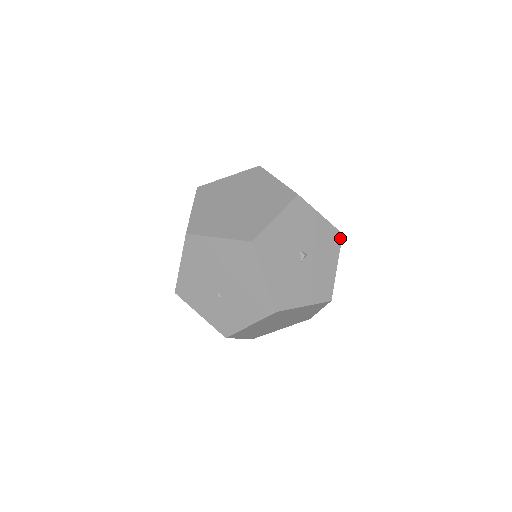
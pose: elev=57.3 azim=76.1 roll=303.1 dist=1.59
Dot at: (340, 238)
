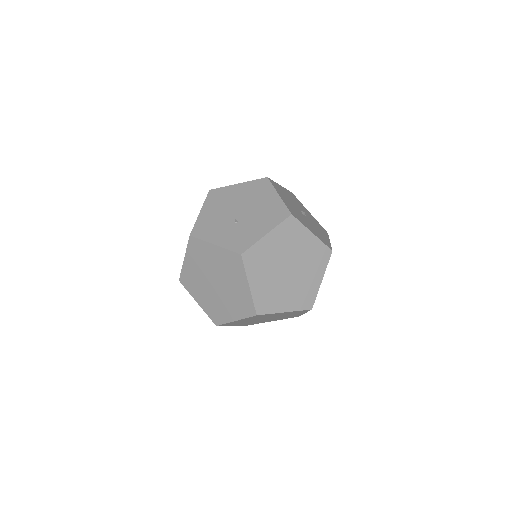
Dot at: (327, 233)
